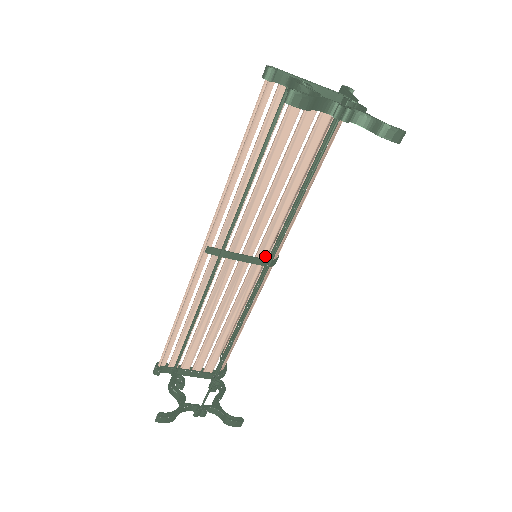
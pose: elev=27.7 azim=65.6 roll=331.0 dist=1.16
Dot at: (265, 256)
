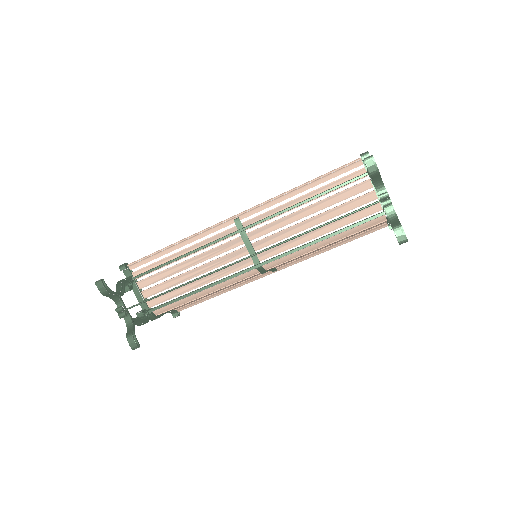
Dot at: (262, 259)
